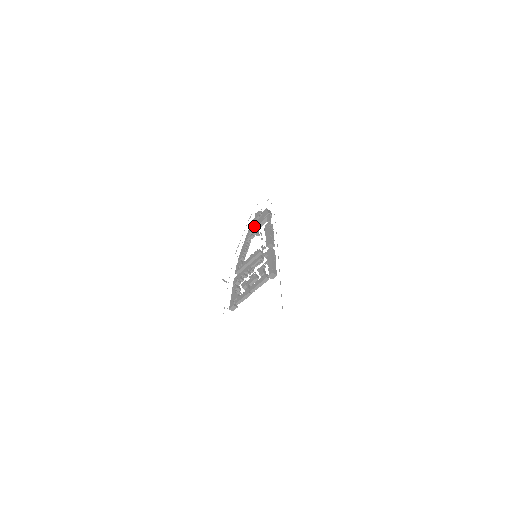
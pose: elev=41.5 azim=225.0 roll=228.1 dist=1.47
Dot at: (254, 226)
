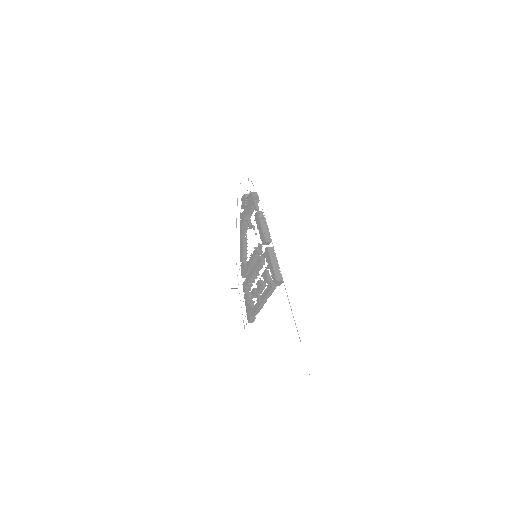
Dot at: (244, 216)
